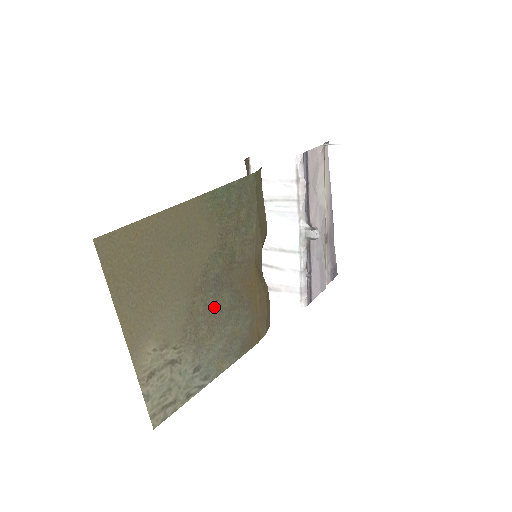
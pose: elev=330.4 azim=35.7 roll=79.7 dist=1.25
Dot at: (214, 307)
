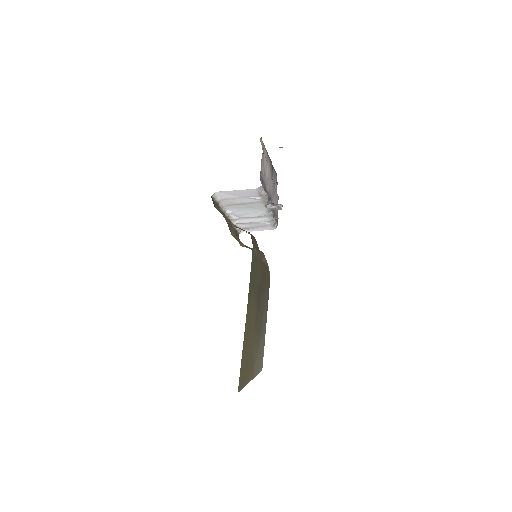
Dot at: (260, 312)
